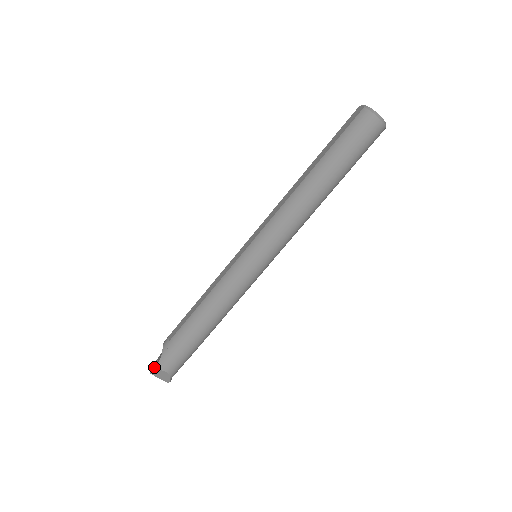
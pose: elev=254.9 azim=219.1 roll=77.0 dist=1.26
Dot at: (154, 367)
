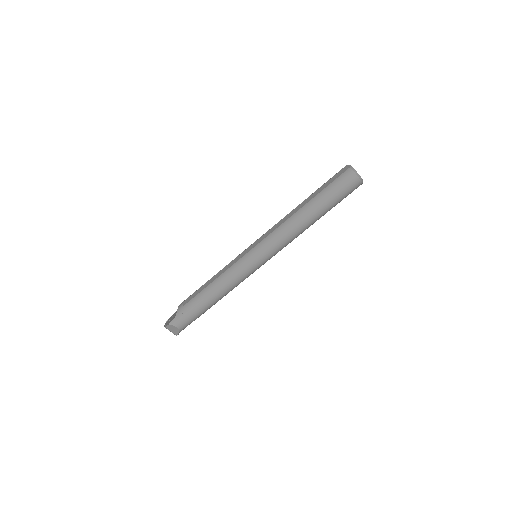
Dot at: (169, 323)
